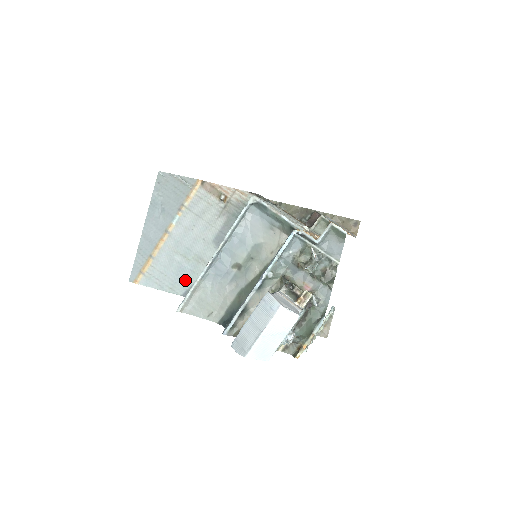
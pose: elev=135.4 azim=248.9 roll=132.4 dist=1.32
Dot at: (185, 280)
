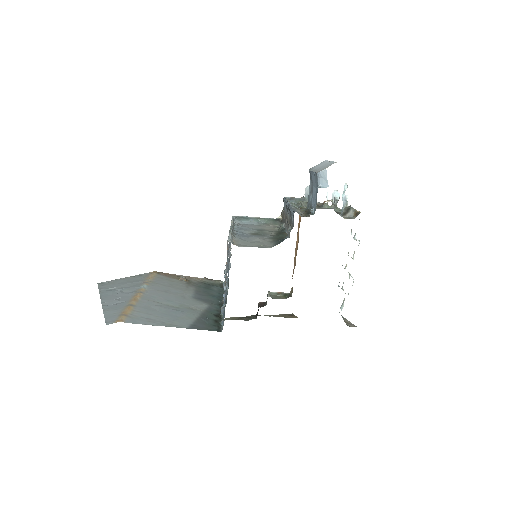
Dot at: (183, 318)
